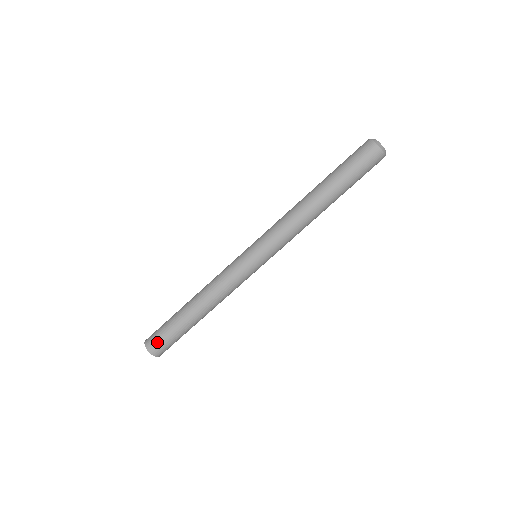
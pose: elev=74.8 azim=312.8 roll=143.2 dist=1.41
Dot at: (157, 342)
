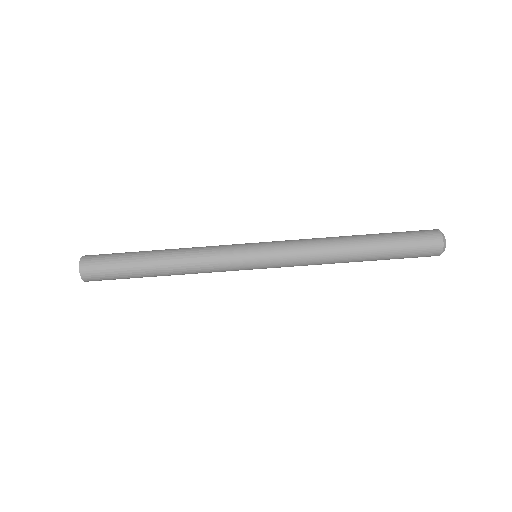
Dot at: (97, 257)
